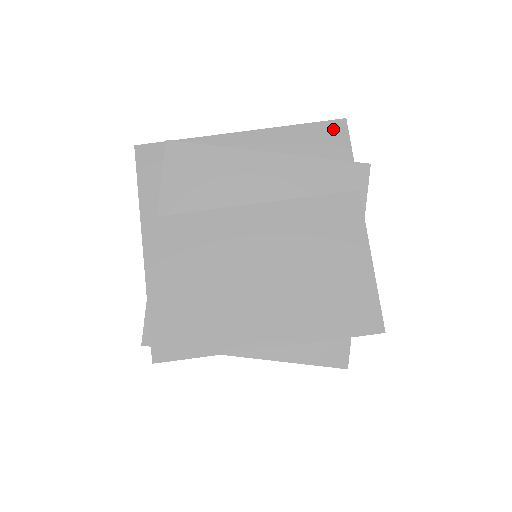
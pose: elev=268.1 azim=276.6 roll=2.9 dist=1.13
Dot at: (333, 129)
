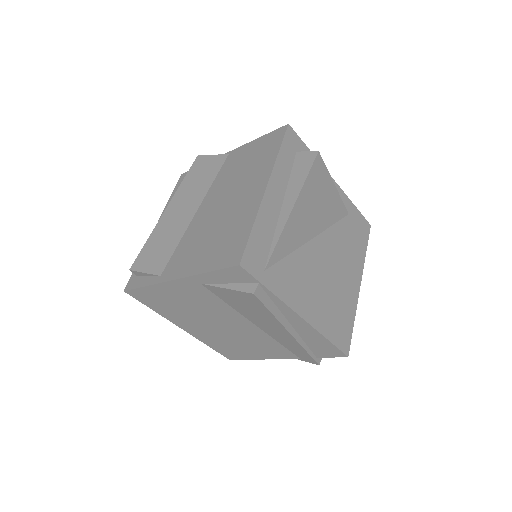
Dot at: (335, 352)
